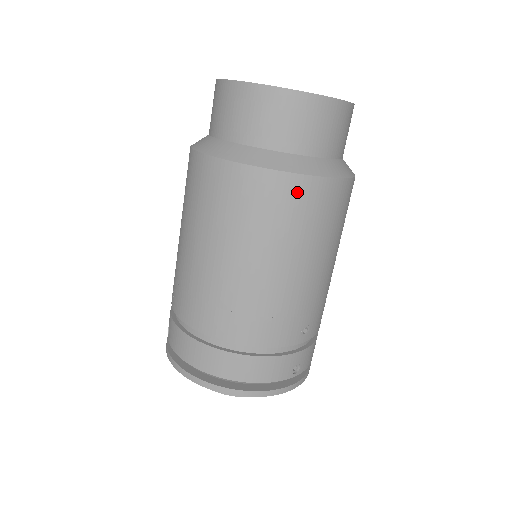
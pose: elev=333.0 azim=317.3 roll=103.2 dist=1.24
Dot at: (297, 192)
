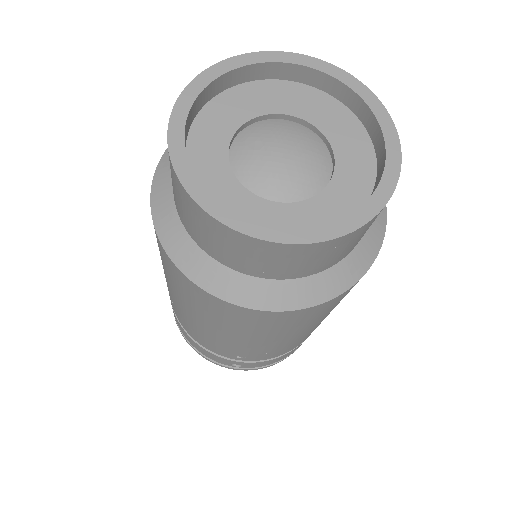
Dot at: (195, 291)
